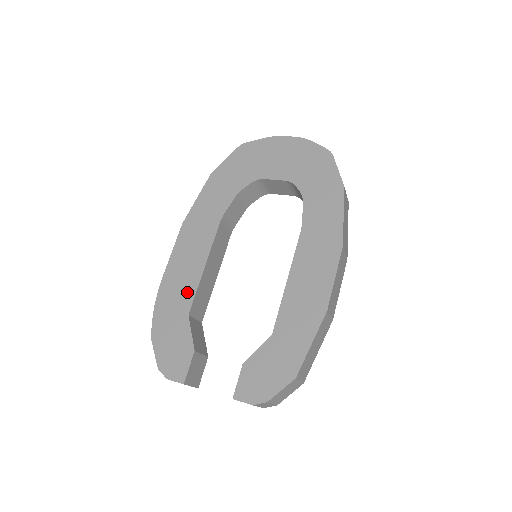
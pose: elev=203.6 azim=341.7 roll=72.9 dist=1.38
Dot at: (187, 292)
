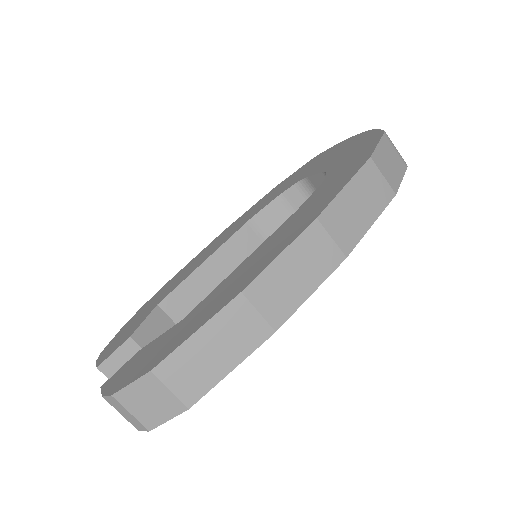
Dot at: (175, 285)
